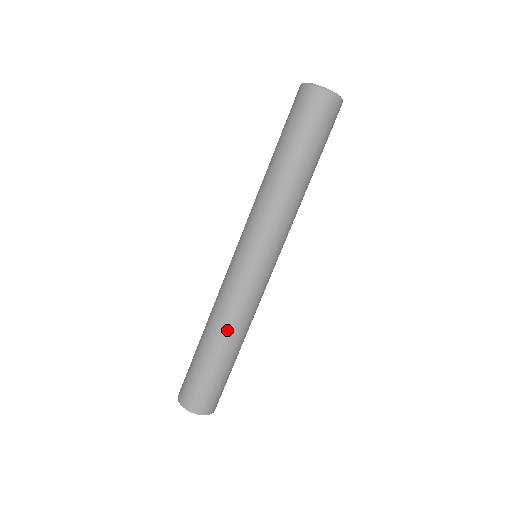
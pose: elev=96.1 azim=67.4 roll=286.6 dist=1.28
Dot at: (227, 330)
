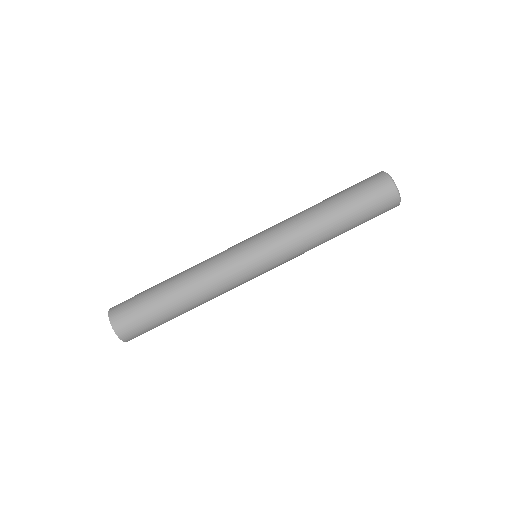
Dot at: (198, 297)
